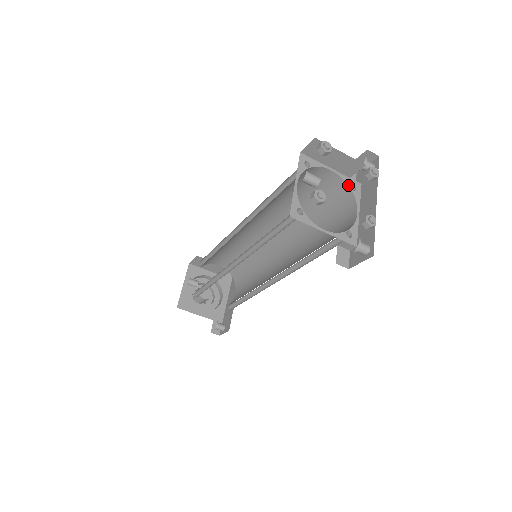
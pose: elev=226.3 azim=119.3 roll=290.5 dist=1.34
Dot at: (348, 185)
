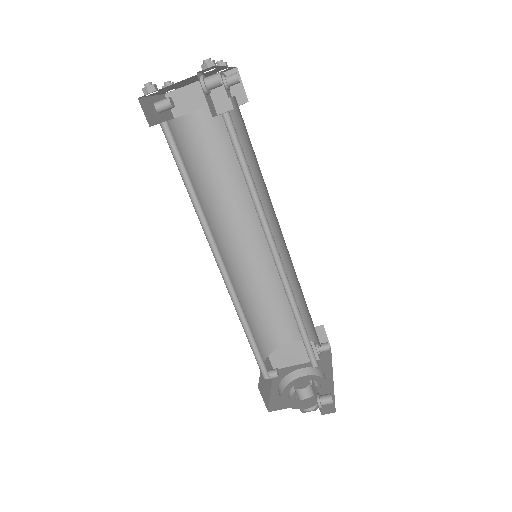
Dot at: occluded
